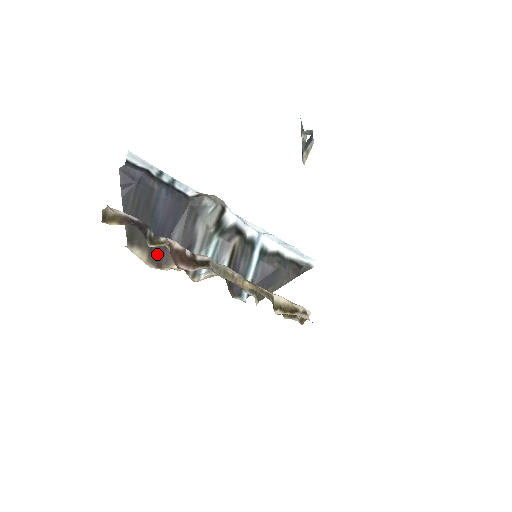
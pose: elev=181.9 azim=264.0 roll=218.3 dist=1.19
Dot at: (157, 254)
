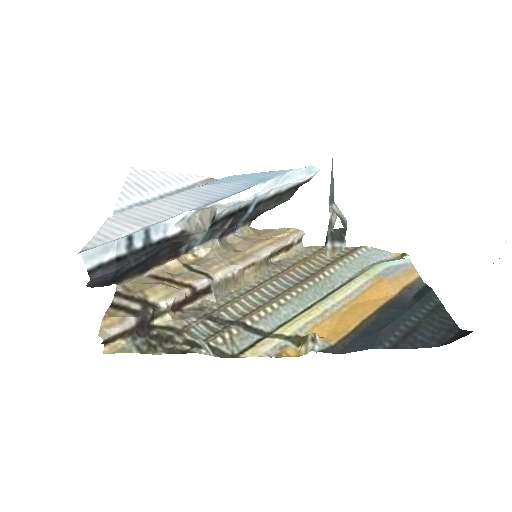
Dot at: (147, 267)
